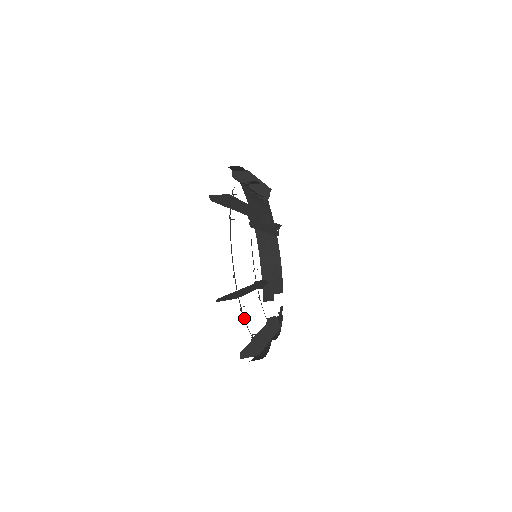
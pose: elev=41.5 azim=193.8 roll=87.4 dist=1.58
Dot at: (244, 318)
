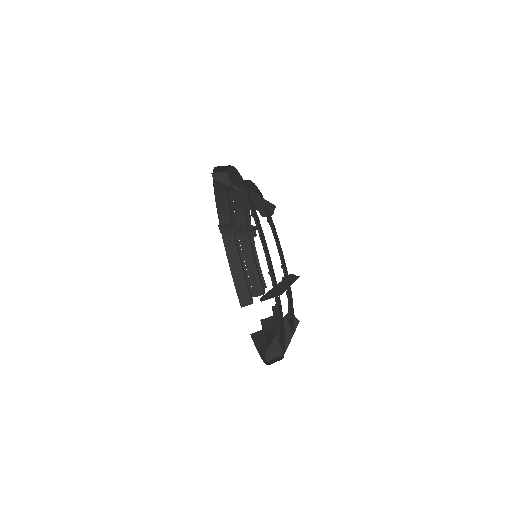
Dot at: (279, 316)
